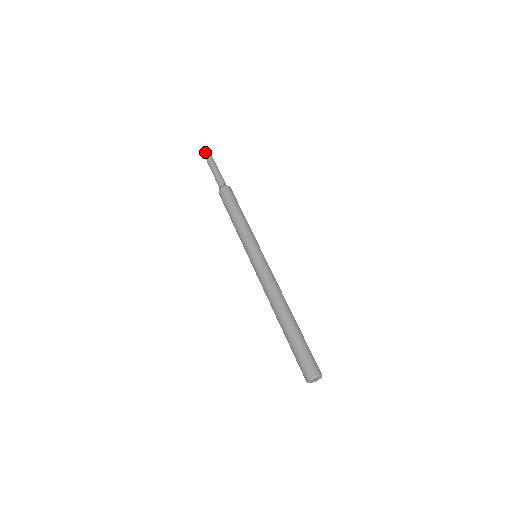
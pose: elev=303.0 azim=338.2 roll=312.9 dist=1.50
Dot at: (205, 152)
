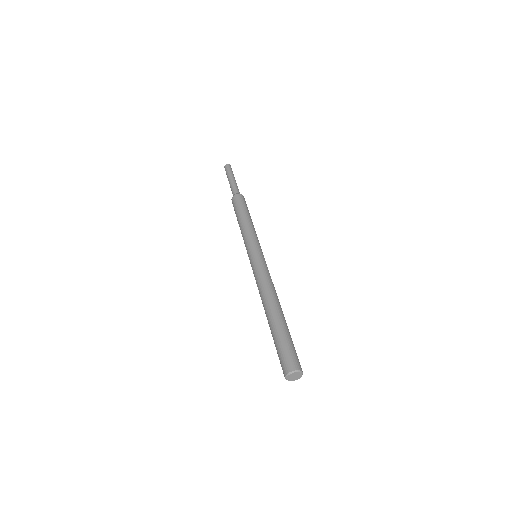
Dot at: (229, 165)
